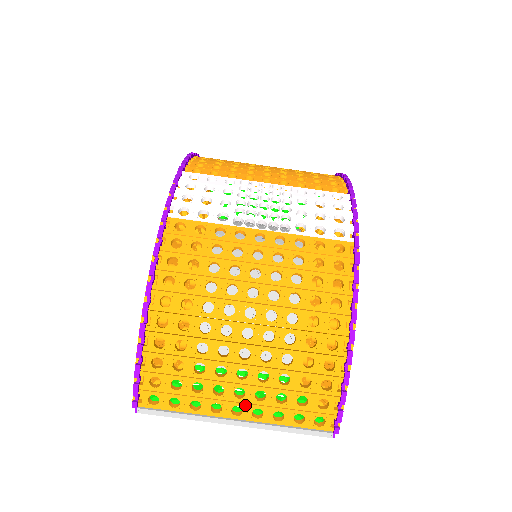
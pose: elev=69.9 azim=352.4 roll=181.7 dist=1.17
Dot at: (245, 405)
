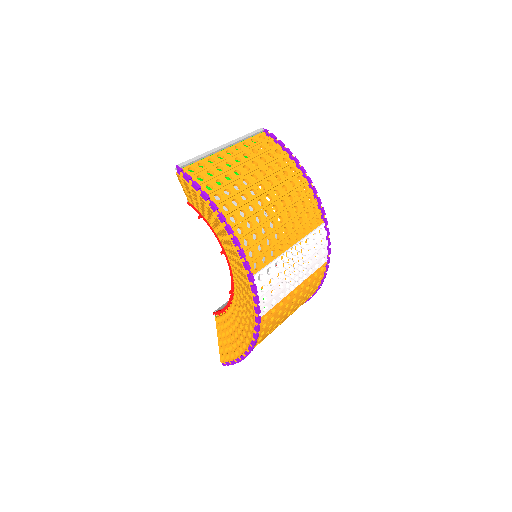
Dot at: occluded
